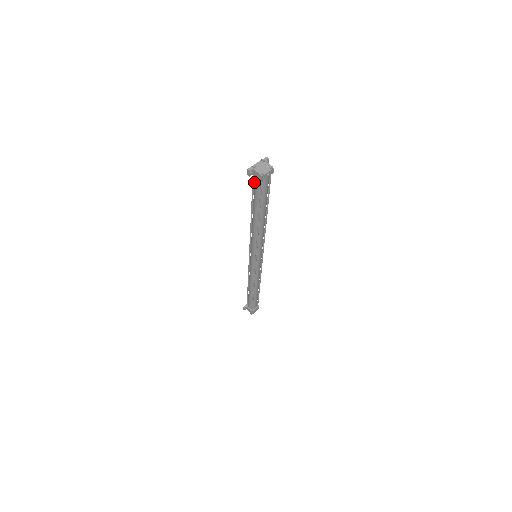
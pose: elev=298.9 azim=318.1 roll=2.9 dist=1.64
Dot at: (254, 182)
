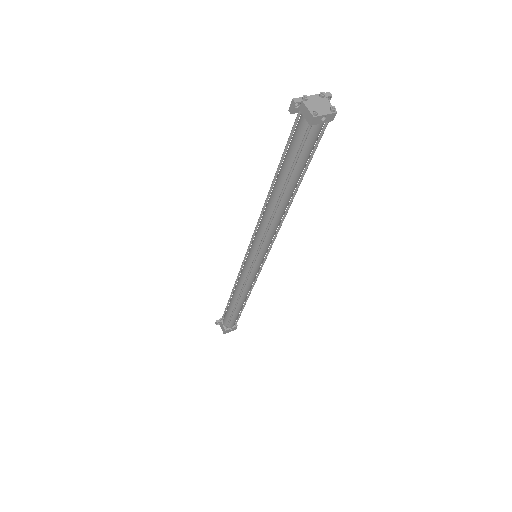
Dot at: (295, 129)
